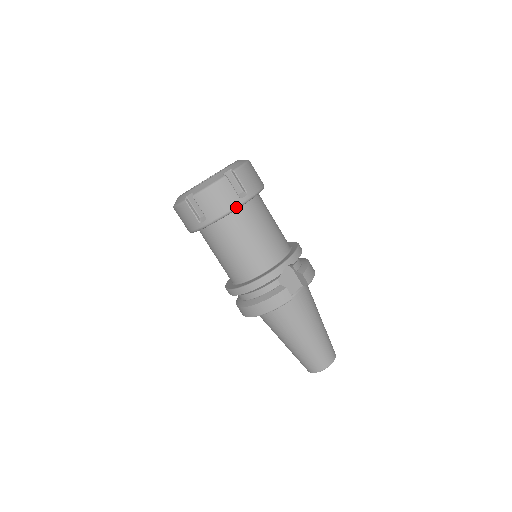
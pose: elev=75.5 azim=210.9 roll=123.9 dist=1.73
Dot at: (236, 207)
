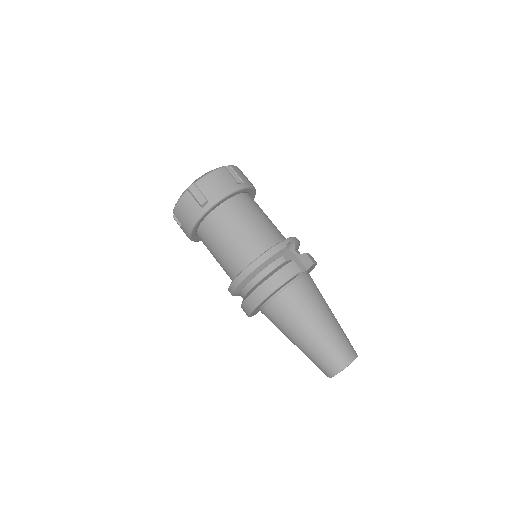
Dot at: (235, 190)
